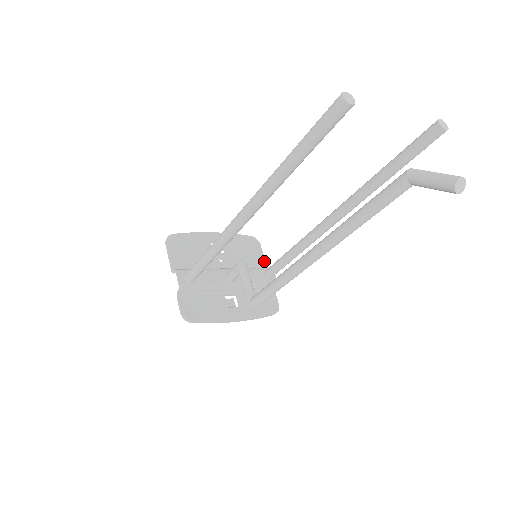
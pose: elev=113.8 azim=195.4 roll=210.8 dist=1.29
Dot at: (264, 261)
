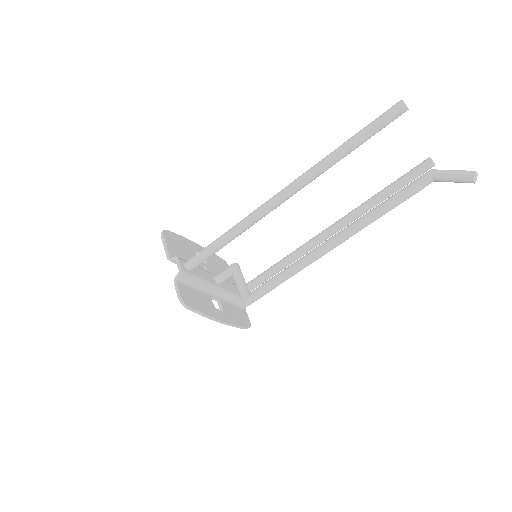
Dot at: (235, 283)
